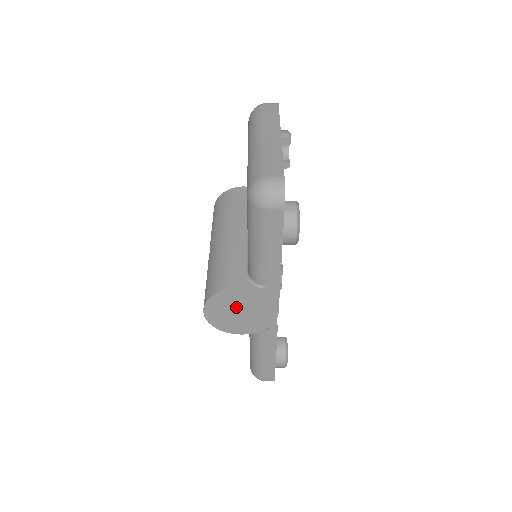
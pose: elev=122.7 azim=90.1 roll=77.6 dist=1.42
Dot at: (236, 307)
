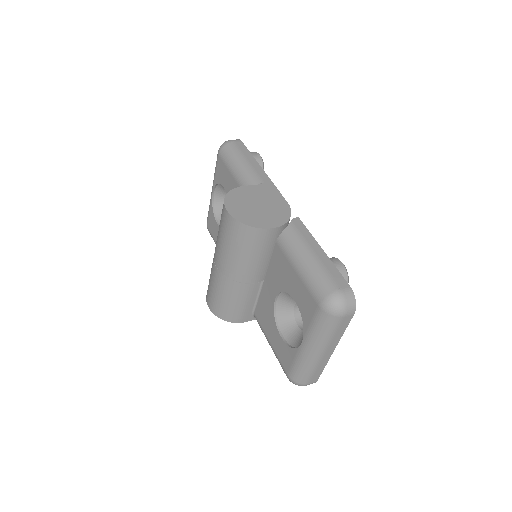
Dot at: (251, 202)
